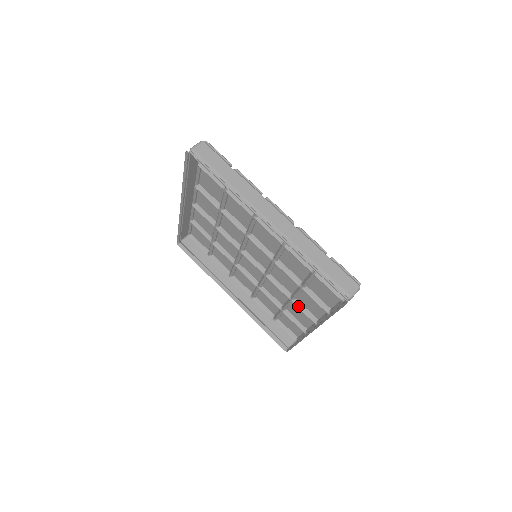
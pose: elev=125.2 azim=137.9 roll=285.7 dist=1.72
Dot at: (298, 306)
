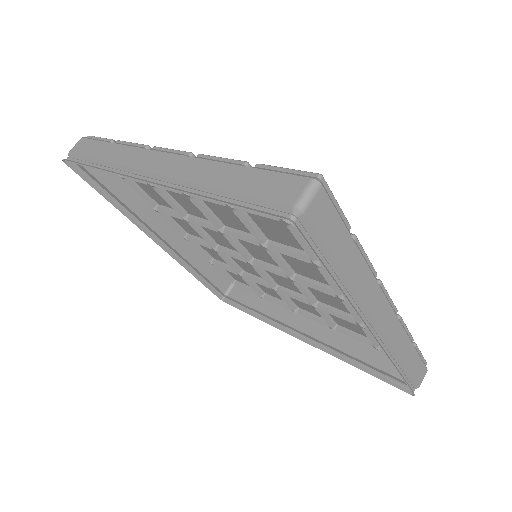
Dot at: occluded
